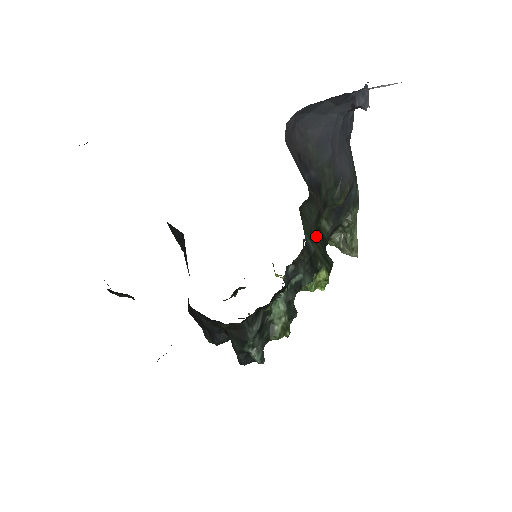
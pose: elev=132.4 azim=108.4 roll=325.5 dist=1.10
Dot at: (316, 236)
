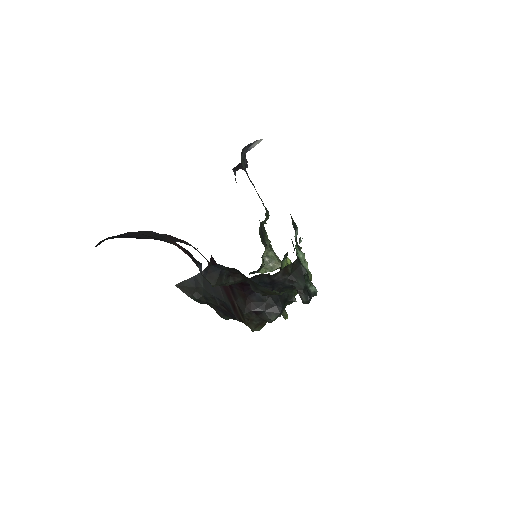
Dot at: occluded
